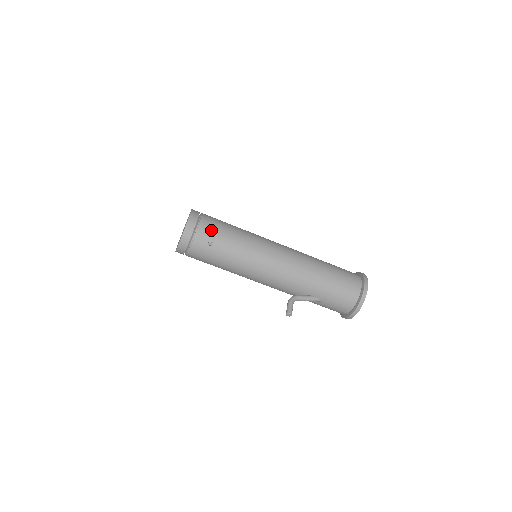
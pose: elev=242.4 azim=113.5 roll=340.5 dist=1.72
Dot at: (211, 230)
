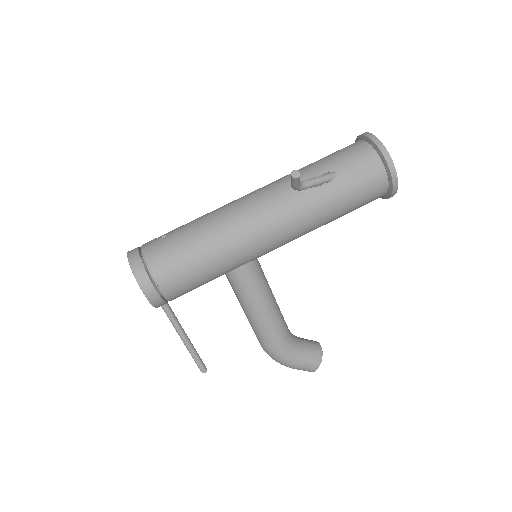
Dot at: occluded
